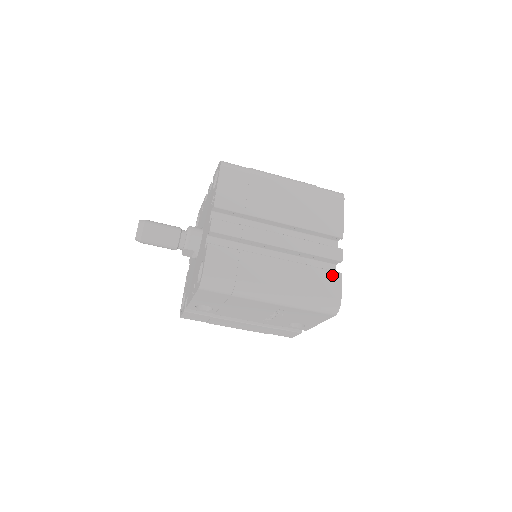
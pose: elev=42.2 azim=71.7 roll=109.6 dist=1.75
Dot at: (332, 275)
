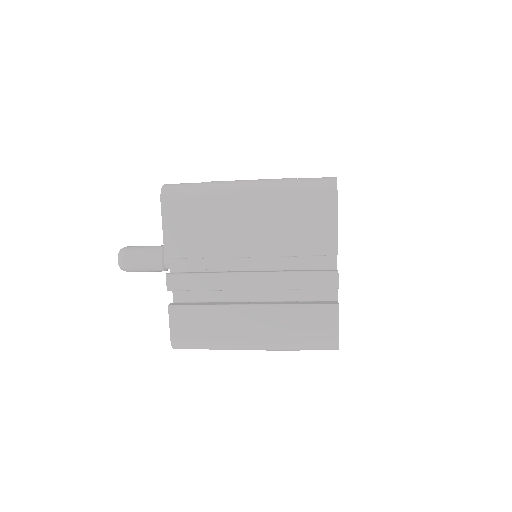
Dot at: (325, 310)
